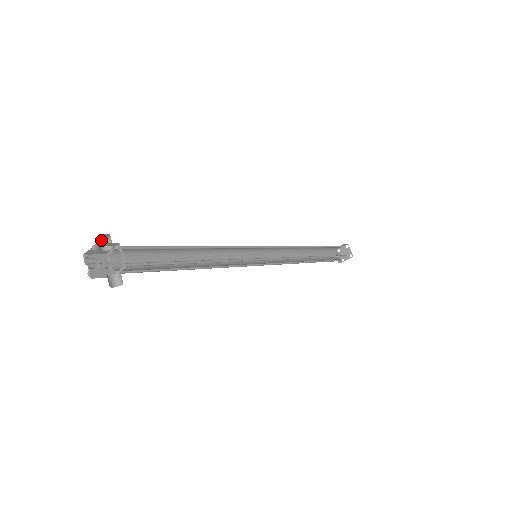
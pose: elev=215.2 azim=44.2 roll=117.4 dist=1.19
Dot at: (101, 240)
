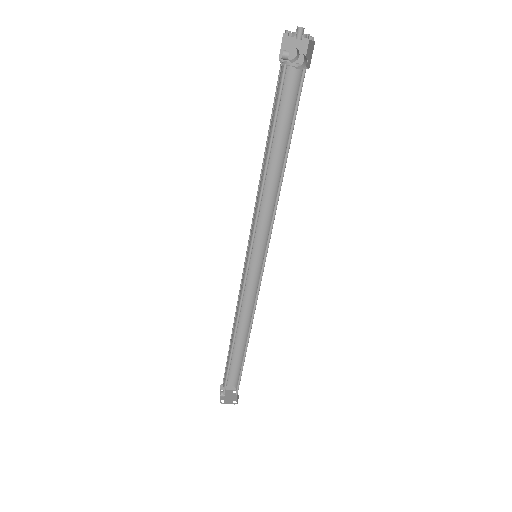
Dot at: occluded
